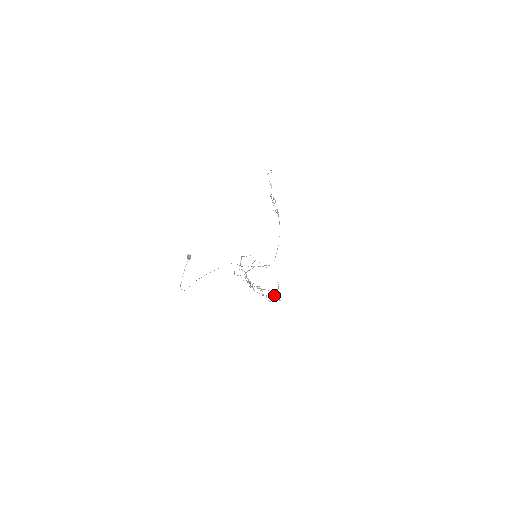
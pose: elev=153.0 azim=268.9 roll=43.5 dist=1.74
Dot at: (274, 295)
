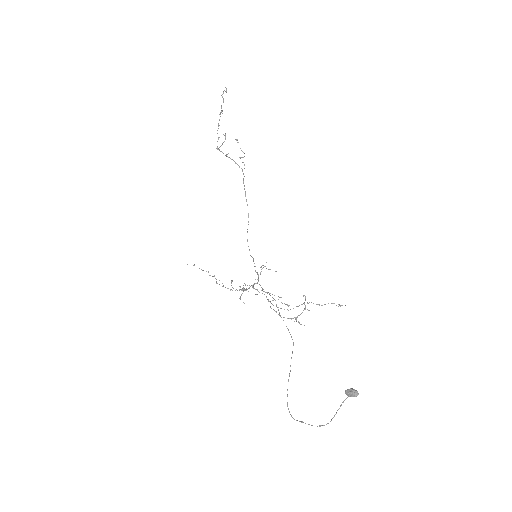
Dot at: occluded
